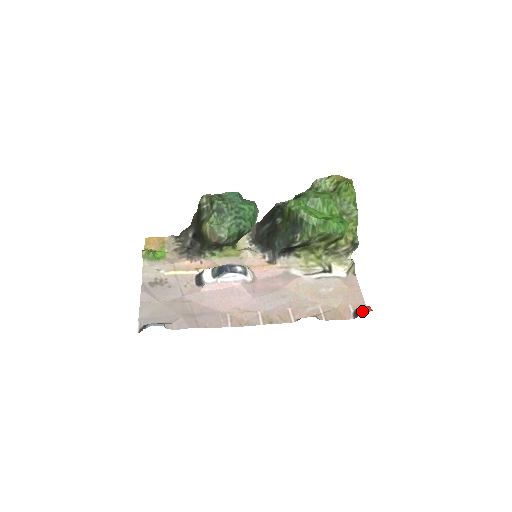
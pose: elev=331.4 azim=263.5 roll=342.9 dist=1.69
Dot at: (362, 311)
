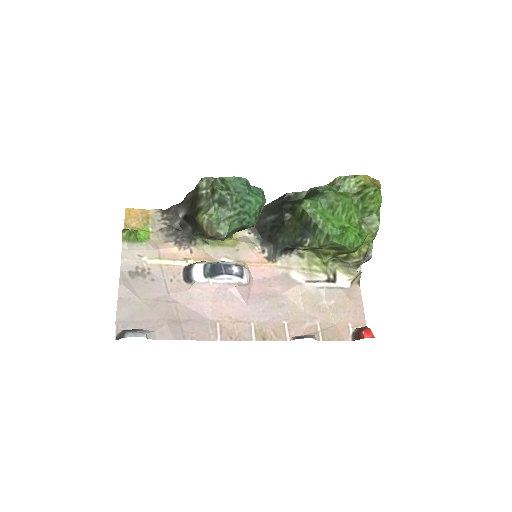
Dot at: (363, 336)
